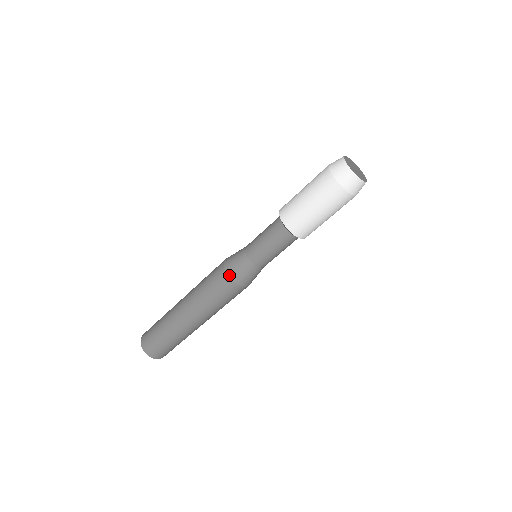
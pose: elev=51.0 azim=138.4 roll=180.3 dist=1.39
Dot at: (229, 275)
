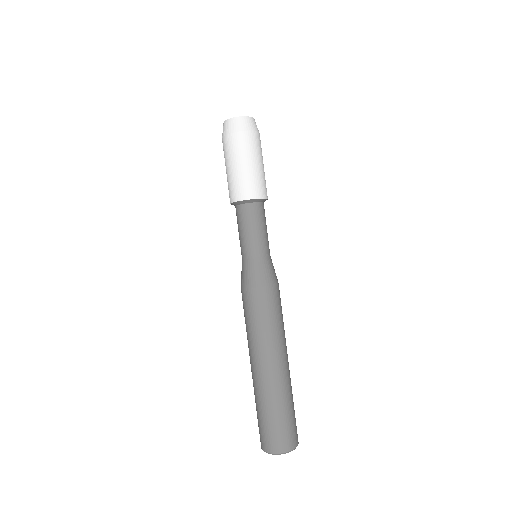
Dot at: (245, 287)
